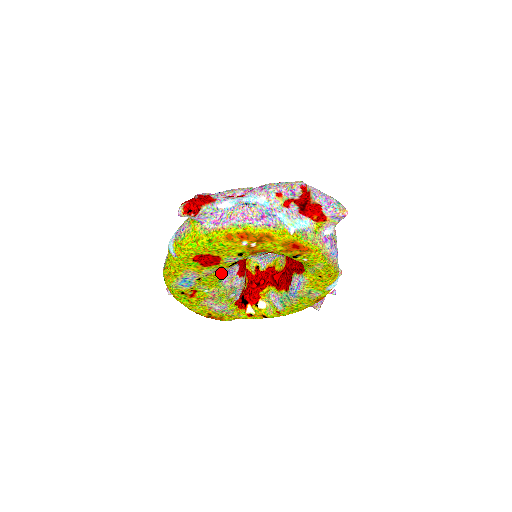
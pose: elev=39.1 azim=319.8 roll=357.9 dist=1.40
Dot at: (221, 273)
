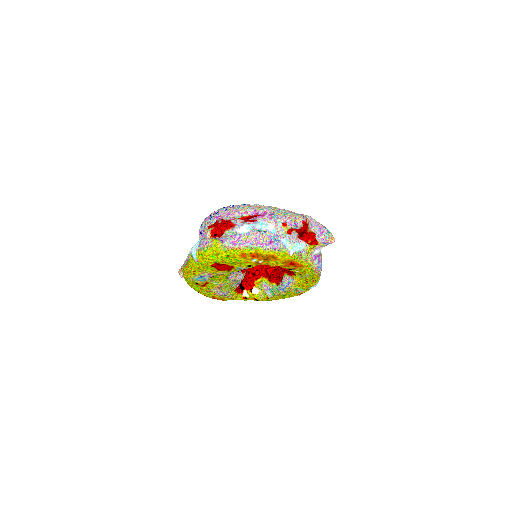
Dot at: (230, 273)
